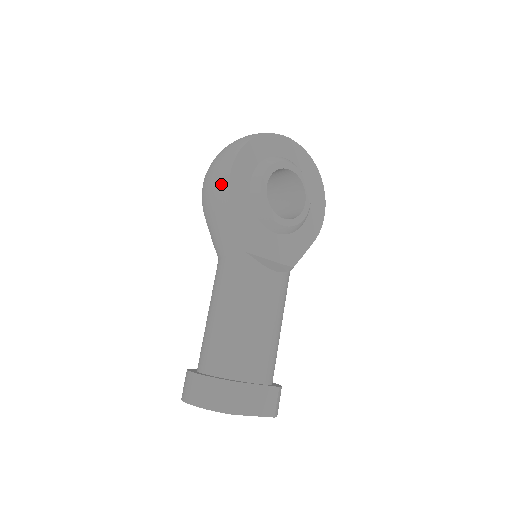
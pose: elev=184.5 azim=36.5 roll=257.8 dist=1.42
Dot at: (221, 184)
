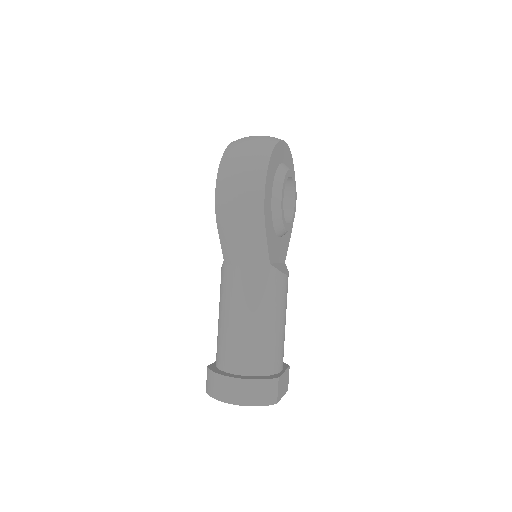
Dot at: (254, 203)
